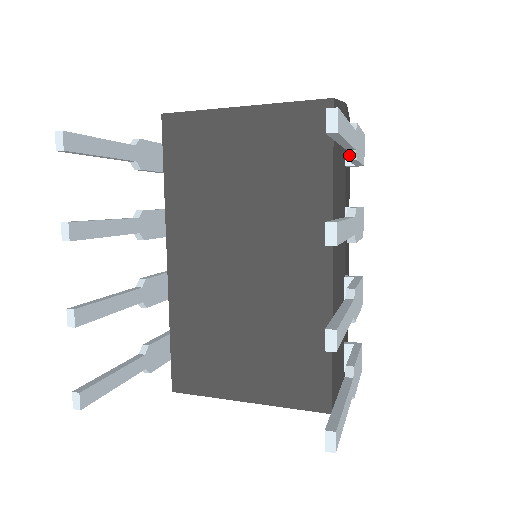
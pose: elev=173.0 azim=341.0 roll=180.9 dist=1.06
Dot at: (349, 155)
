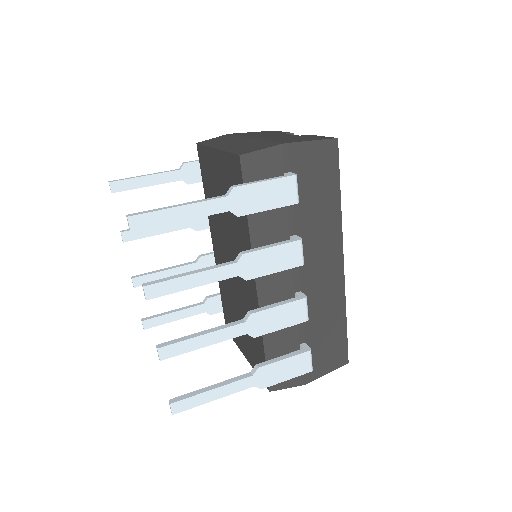
Dot at: occluded
